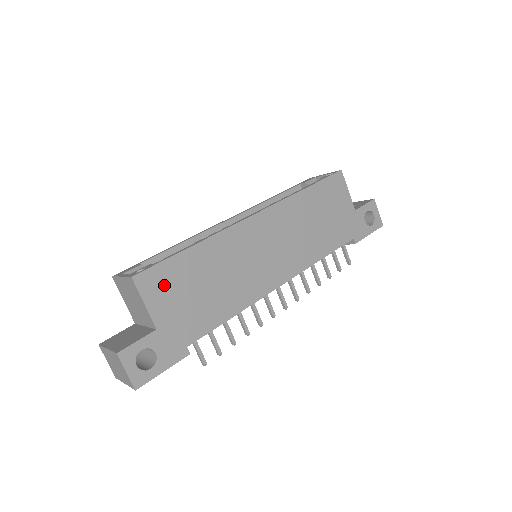
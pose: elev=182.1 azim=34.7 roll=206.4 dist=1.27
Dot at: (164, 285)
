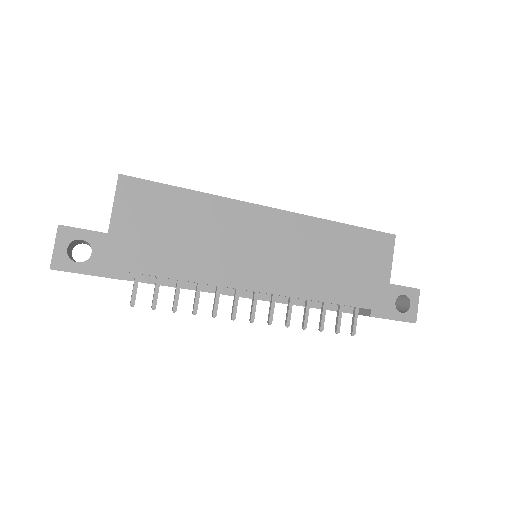
Dot at: (143, 202)
